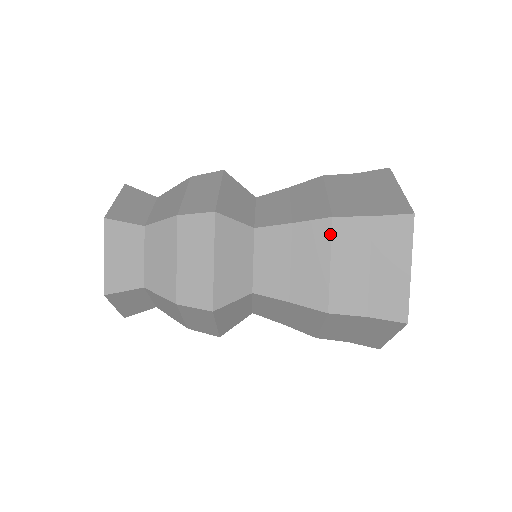
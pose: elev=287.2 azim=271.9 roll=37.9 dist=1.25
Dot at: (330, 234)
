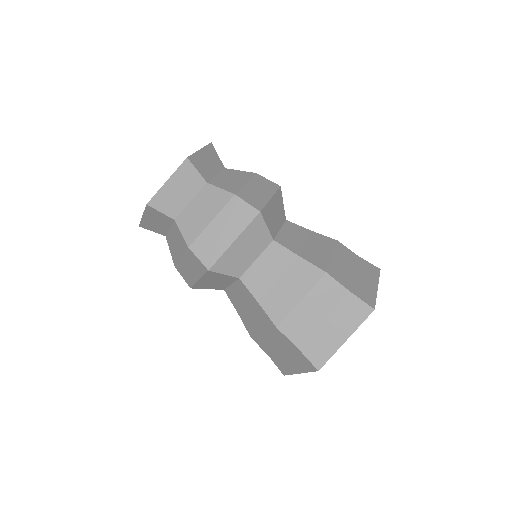
Dot at: (271, 329)
